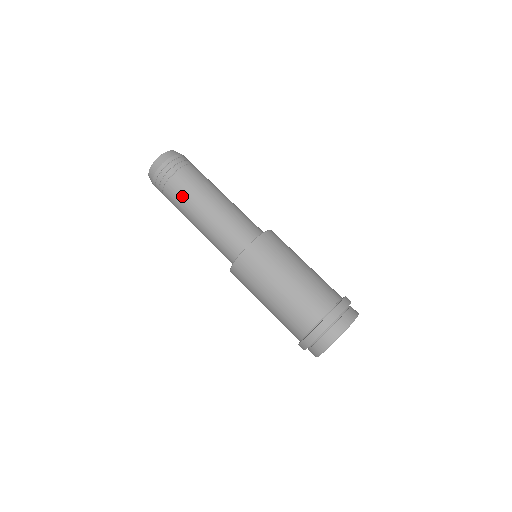
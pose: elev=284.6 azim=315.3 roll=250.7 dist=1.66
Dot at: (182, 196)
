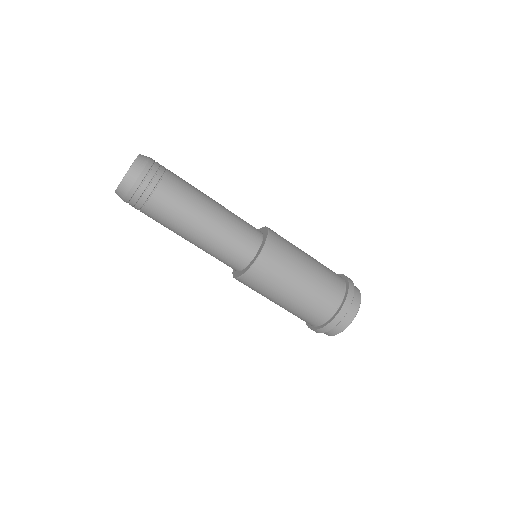
Dot at: (162, 224)
